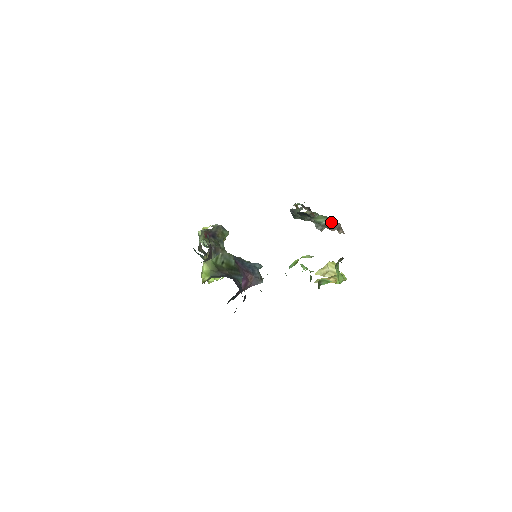
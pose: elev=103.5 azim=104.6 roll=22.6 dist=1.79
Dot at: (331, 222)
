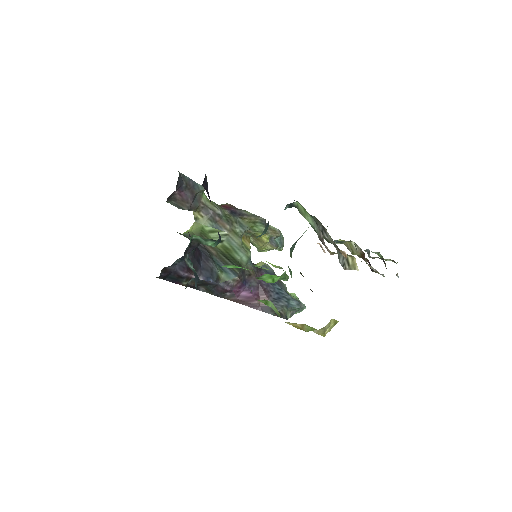
Dot at: (318, 228)
